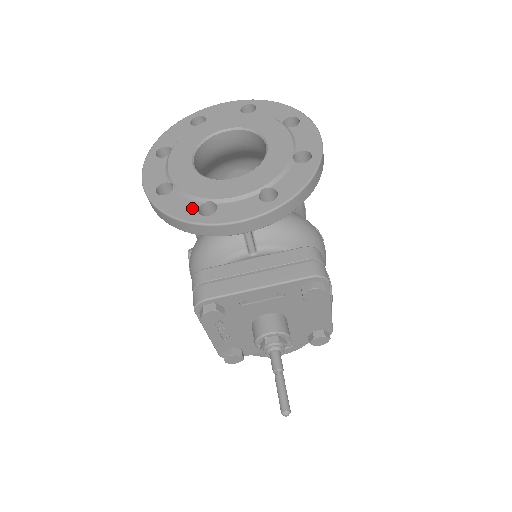
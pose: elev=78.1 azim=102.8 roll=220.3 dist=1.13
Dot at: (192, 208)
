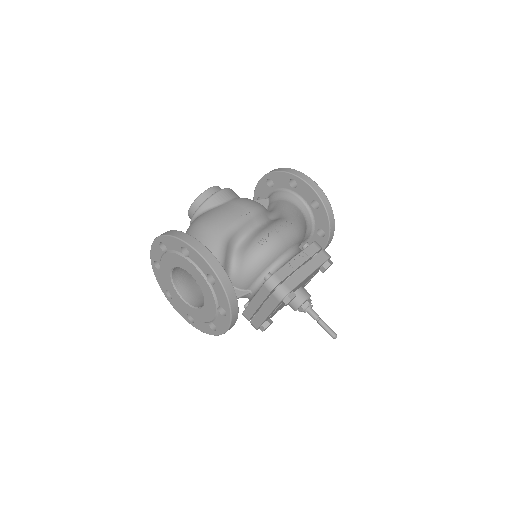
Dot at: (208, 328)
